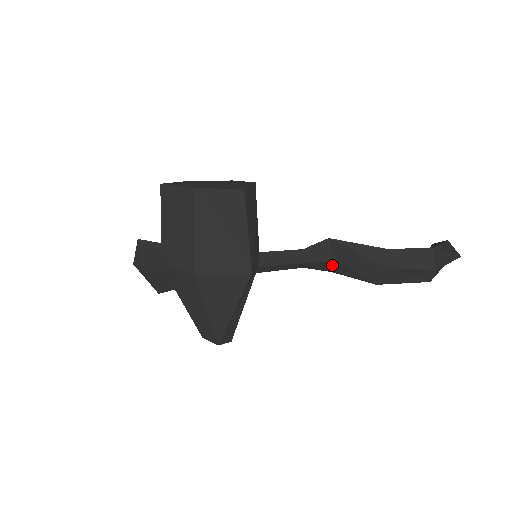
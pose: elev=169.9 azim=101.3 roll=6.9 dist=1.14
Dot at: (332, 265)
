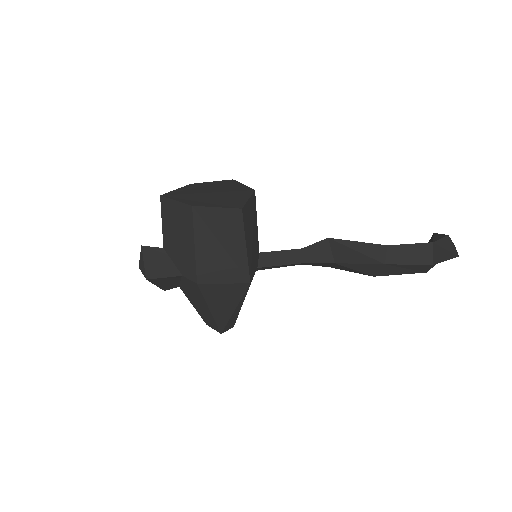
Dot at: (330, 264)
